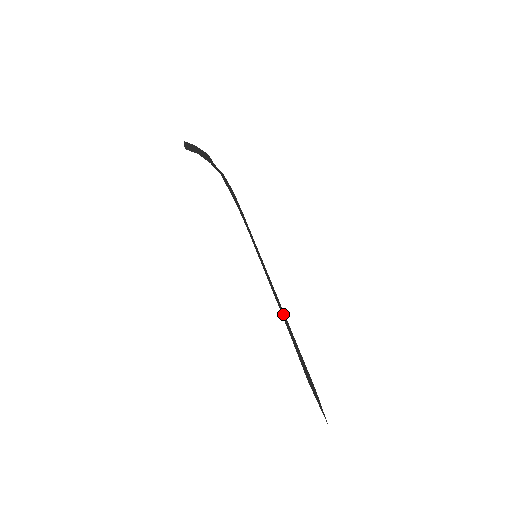
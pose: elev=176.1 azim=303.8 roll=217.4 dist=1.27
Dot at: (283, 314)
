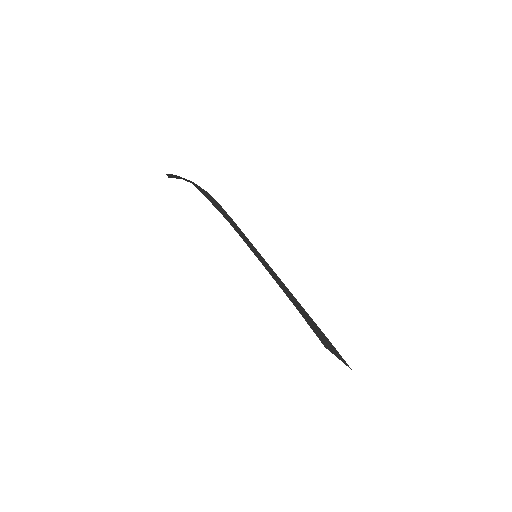
Dot at: (291, 298)
